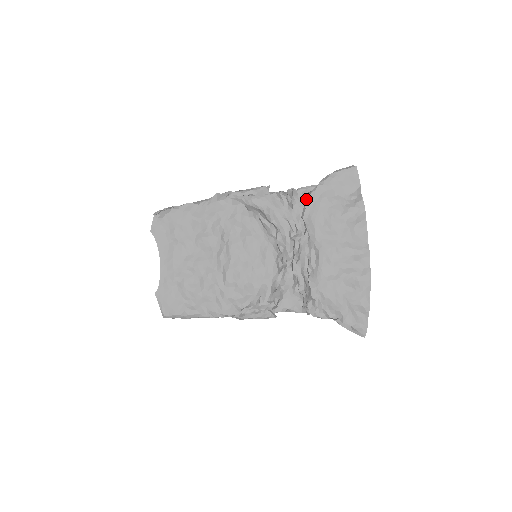
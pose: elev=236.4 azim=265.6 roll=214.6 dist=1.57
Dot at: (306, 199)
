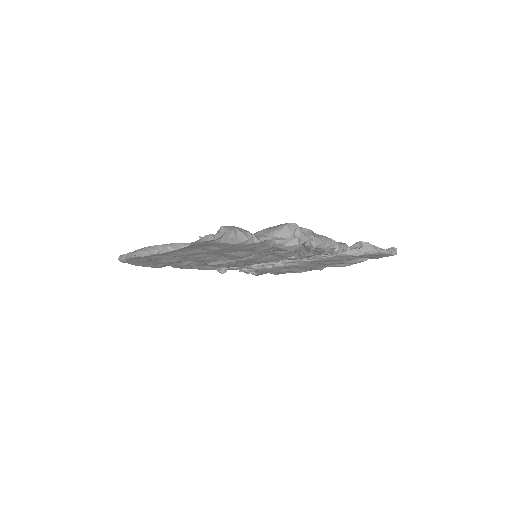
Dot at: (342, 254)
